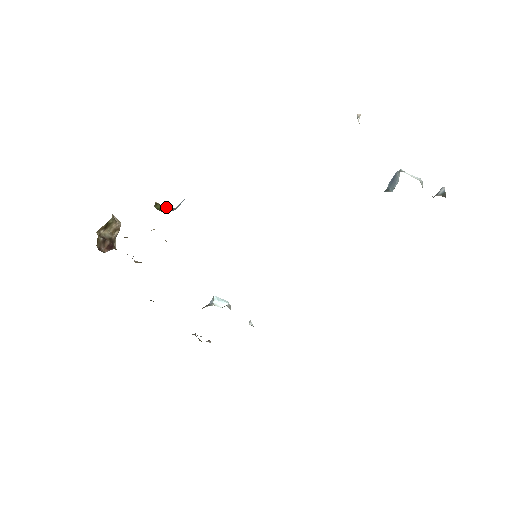
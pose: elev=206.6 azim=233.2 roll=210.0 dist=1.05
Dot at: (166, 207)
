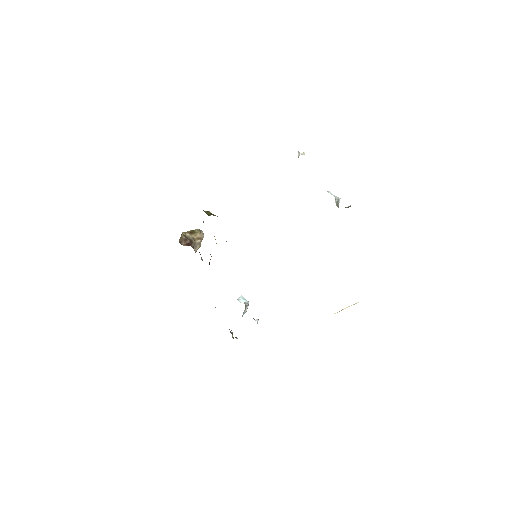
Dot at: (214, 215)
